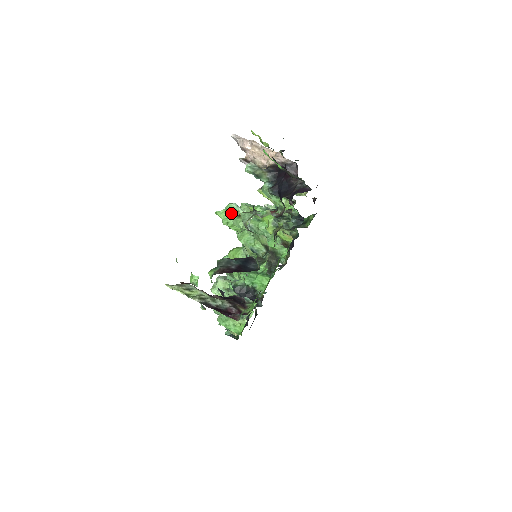
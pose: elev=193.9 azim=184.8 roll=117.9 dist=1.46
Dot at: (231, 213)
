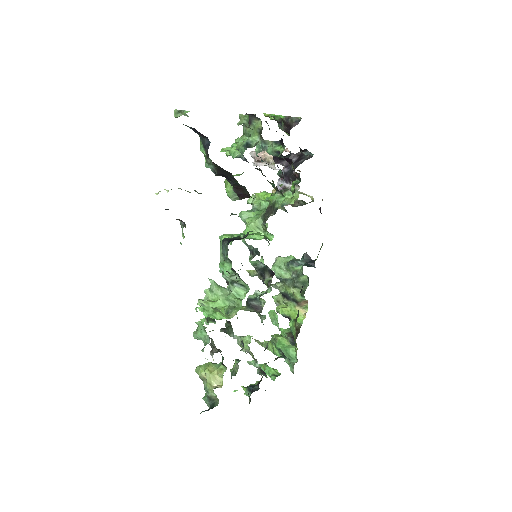
Dot at: occluded
